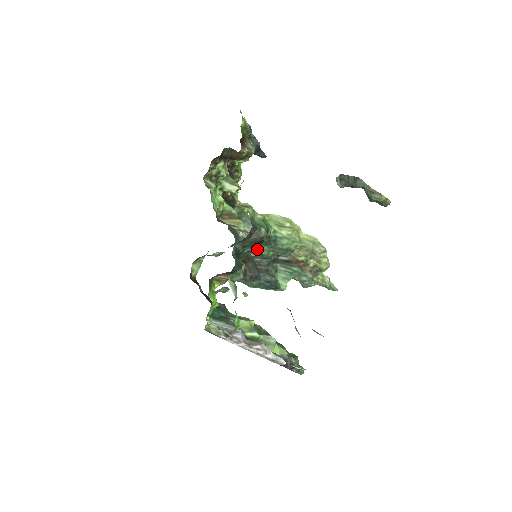
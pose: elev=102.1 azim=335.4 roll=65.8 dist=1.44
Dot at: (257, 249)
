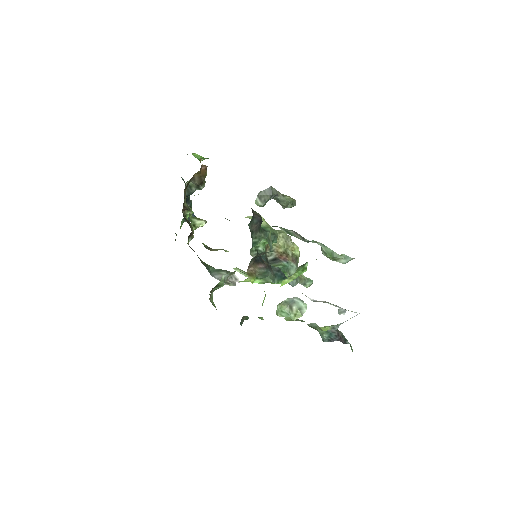
Dot at: (259, 237)
